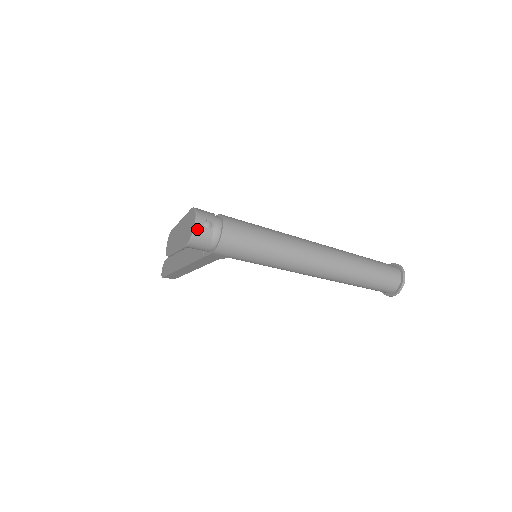
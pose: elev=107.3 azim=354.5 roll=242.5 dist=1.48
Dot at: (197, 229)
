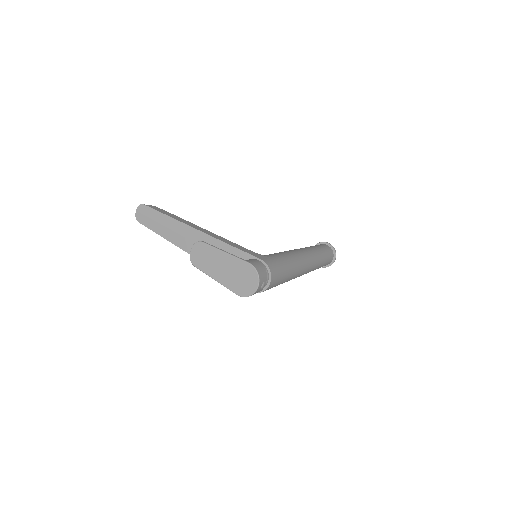
Dot at: (256, 292)
